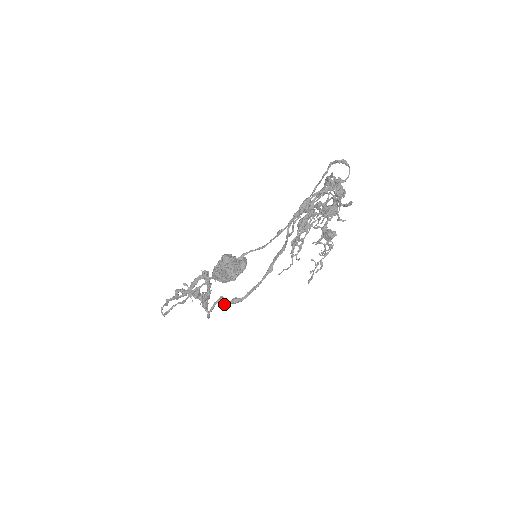
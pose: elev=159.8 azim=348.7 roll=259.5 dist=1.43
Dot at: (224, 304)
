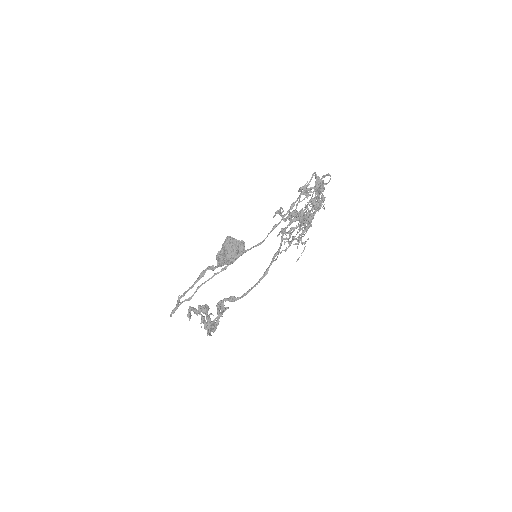
Dot at: (222, 303)
